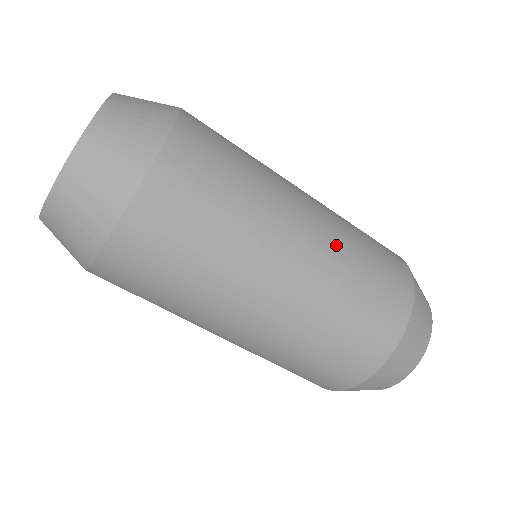
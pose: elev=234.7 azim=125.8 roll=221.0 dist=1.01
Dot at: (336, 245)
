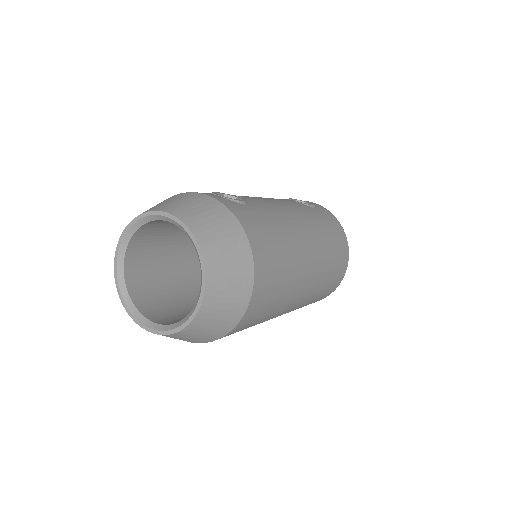
Dot at: (322, 260)
